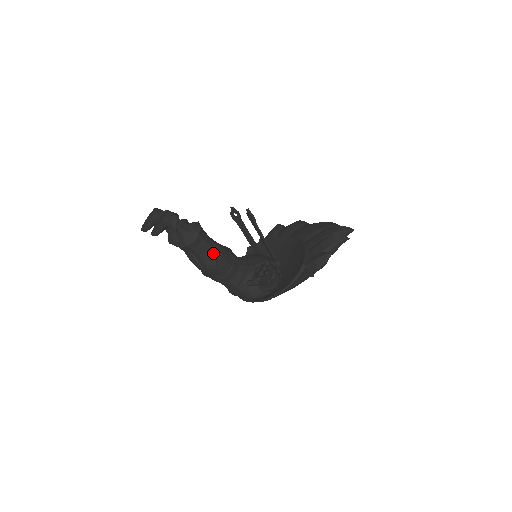
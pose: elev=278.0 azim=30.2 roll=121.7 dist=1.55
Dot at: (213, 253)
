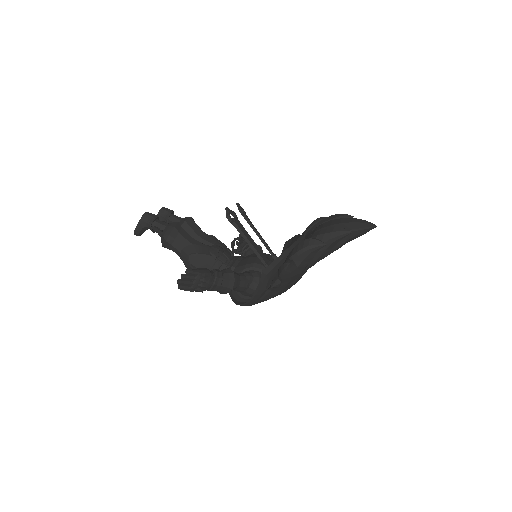
Dot at: (185, 254)
